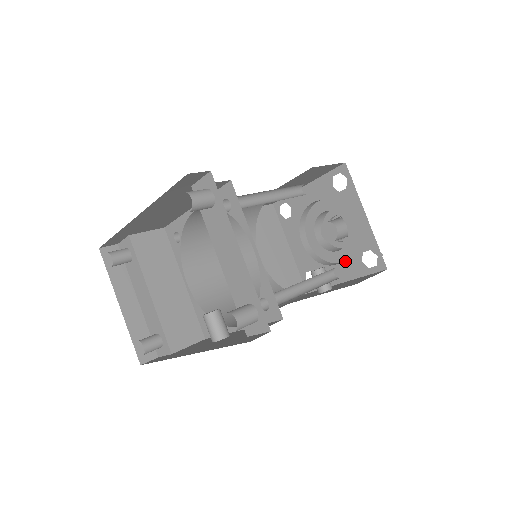
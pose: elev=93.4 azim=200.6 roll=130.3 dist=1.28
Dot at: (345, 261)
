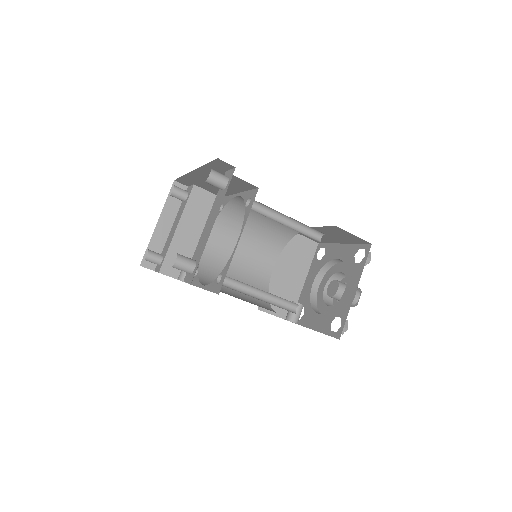
Dot at: (324, 315)
